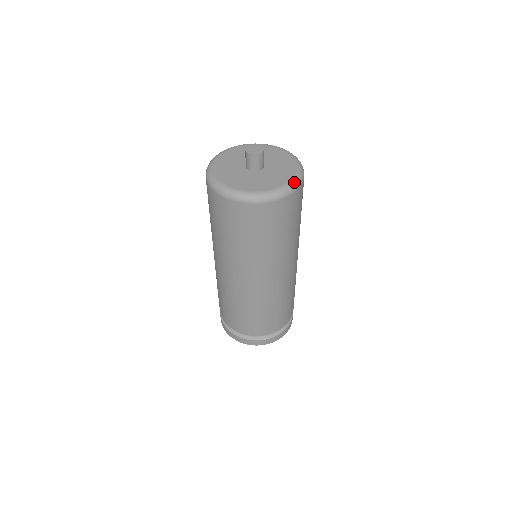
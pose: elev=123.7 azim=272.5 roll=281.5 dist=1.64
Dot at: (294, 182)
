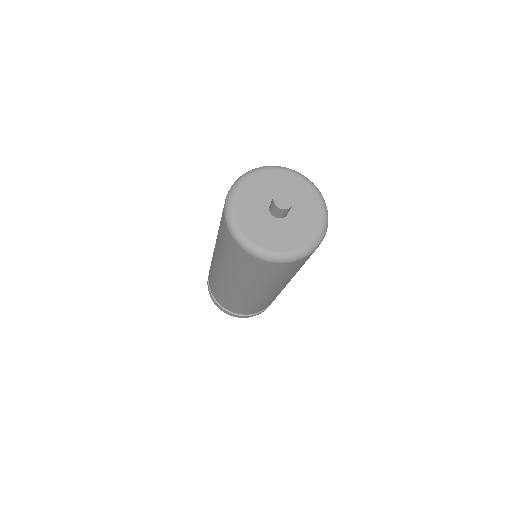
Dot at: (324, 229)
